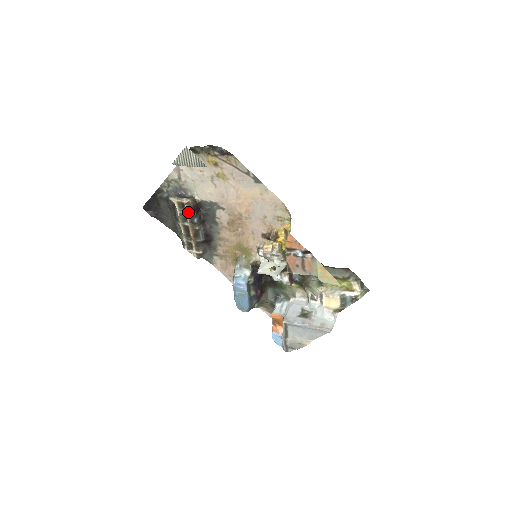
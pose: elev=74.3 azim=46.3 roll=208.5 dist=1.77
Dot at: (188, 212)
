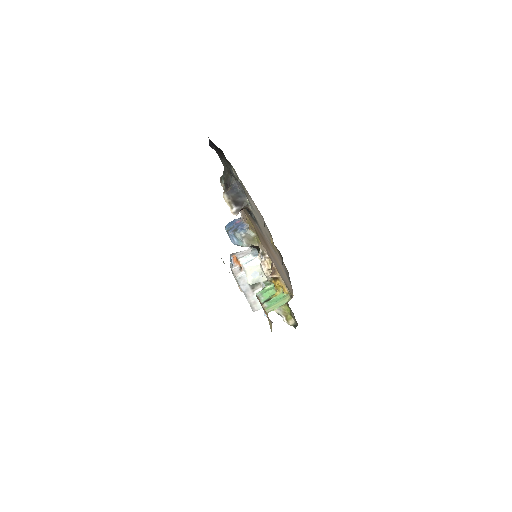
Dot at: occluded
